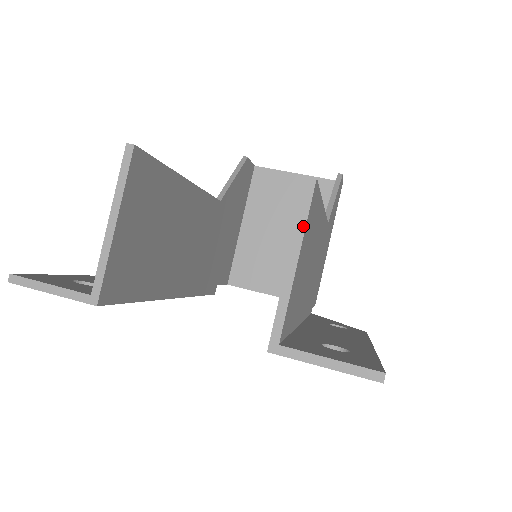
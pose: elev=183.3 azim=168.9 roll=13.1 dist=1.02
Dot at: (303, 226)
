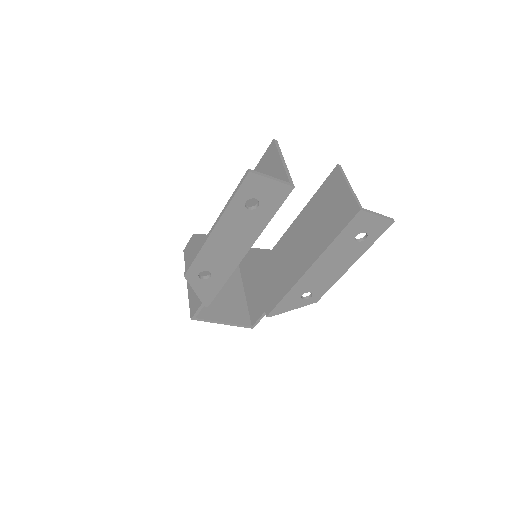
Dot at: occluded
